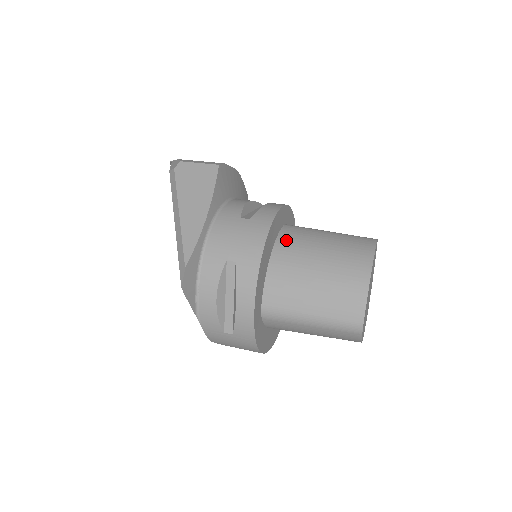
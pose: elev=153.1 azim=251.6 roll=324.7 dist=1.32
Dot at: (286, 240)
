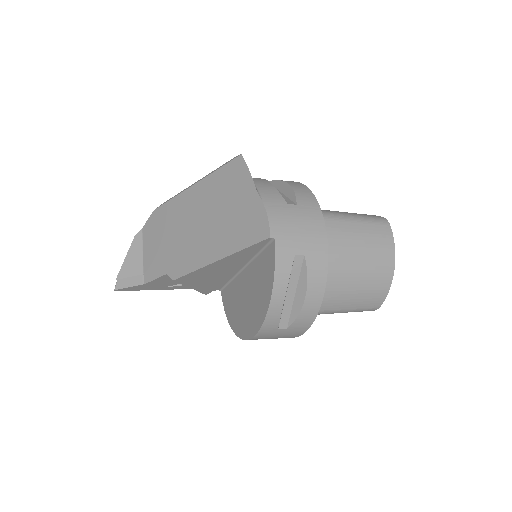
Dot at: occluded
